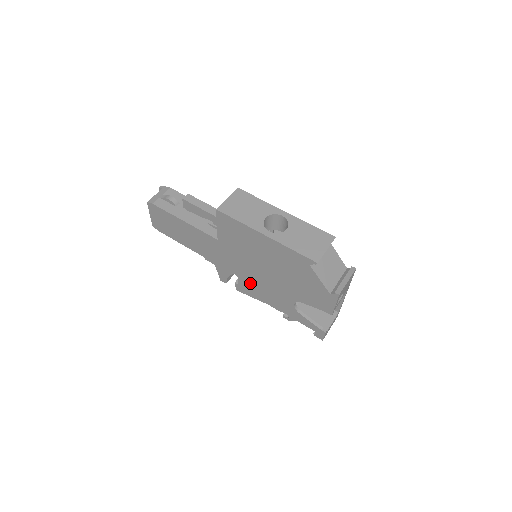
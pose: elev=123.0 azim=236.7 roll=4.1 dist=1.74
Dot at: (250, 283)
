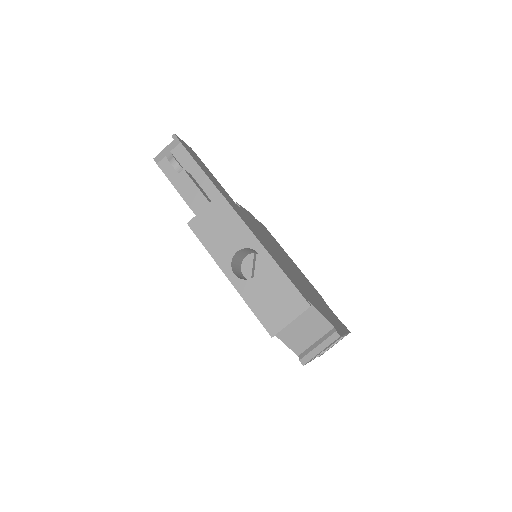
Dot at: occluded
